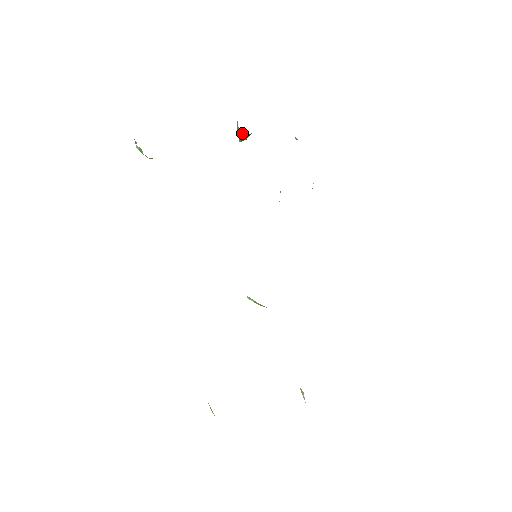
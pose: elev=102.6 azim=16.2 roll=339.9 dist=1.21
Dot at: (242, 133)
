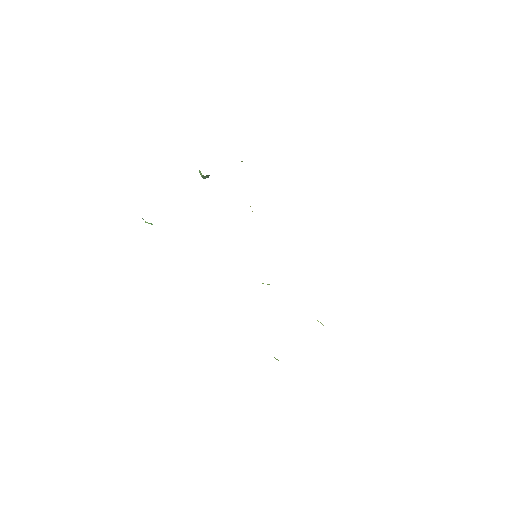
Dot at: (205, 176)
